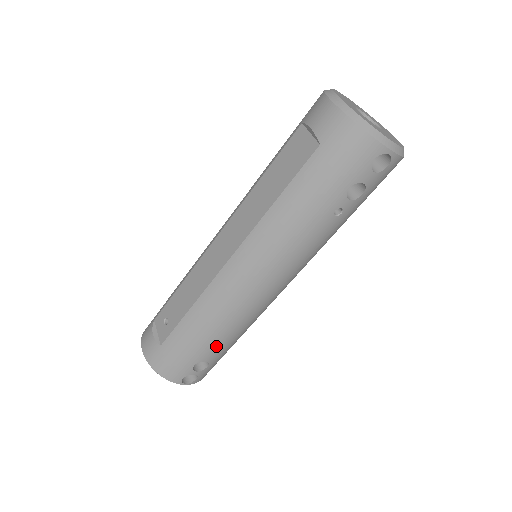
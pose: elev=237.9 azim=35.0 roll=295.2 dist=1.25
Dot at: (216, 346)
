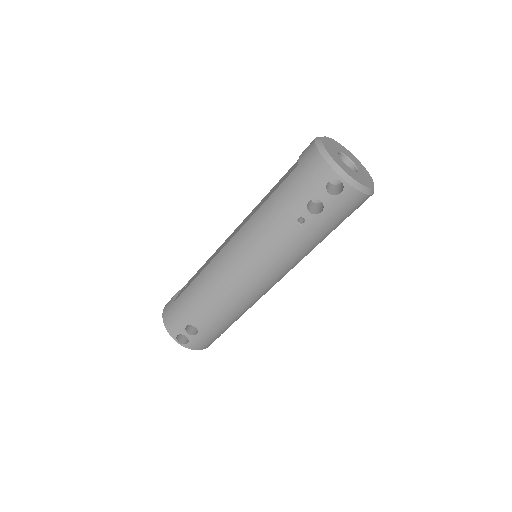
Dot at: (204, 314)
